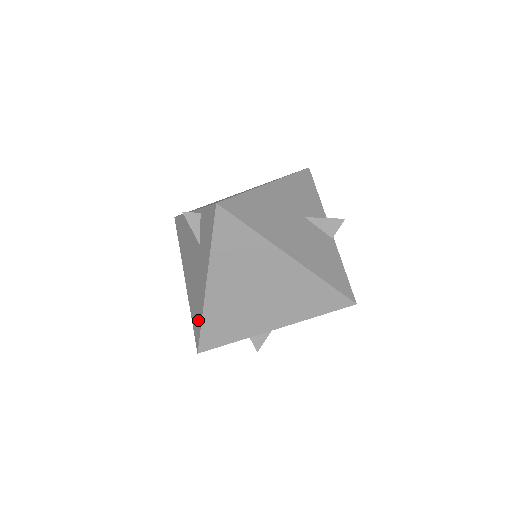
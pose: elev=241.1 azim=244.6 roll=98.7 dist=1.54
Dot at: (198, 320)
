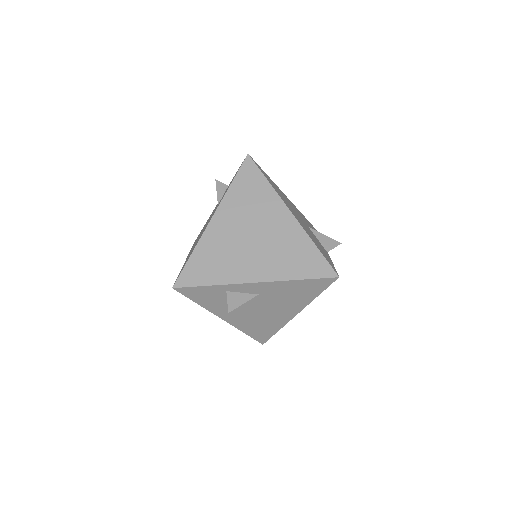
Dot at: (188, 258)
